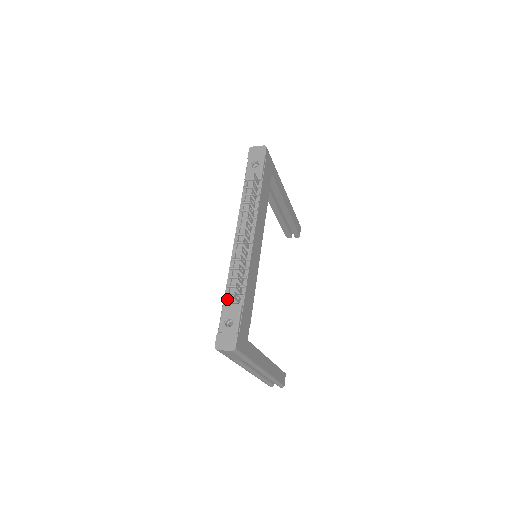
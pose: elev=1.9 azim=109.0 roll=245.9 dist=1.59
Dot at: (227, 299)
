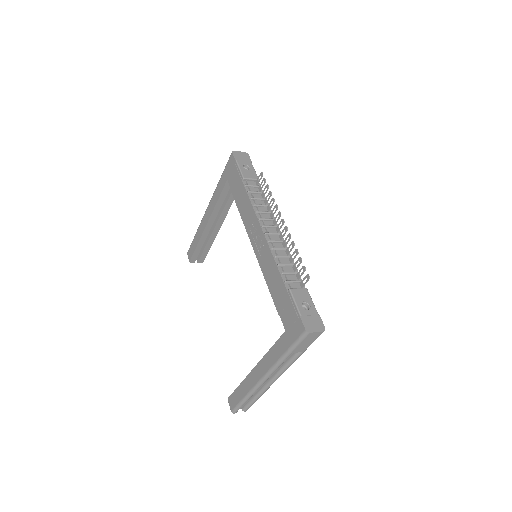
Dot at: (290, 285)
